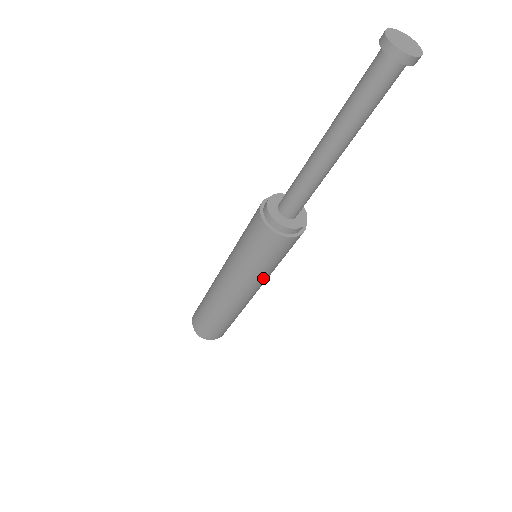
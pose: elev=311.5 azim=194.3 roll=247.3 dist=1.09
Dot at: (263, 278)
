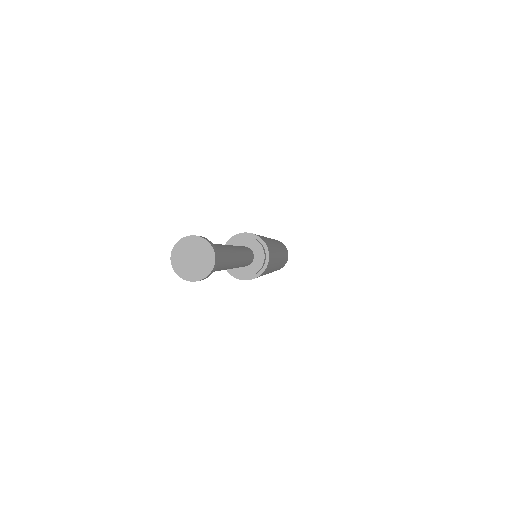
Dot at: (276, 259)
